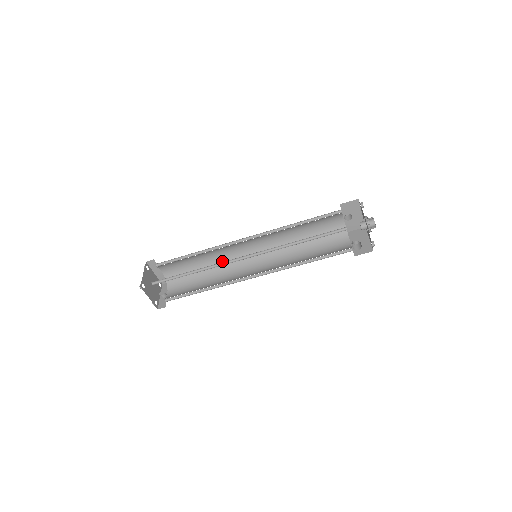
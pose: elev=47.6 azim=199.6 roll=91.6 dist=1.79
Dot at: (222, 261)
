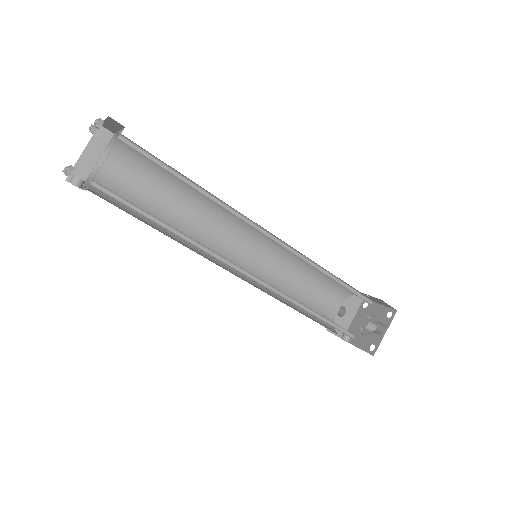
Dot at: (191, 232)
